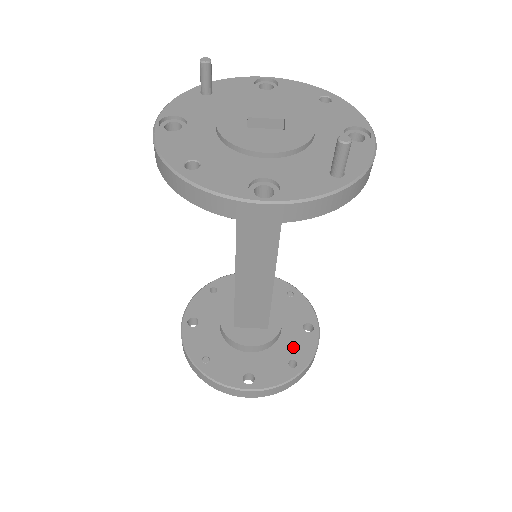
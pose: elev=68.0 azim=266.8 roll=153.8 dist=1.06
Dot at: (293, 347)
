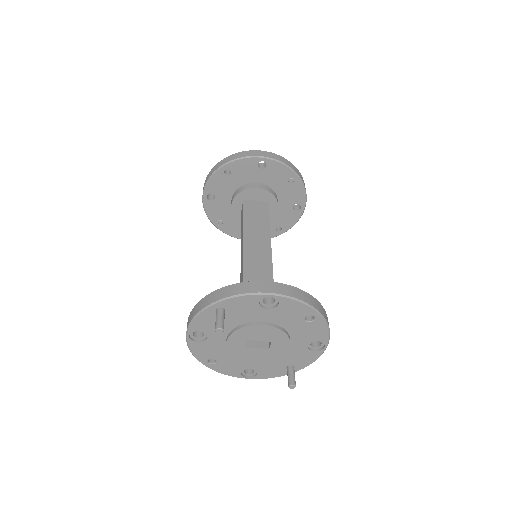
Dot at: (282, 219)
